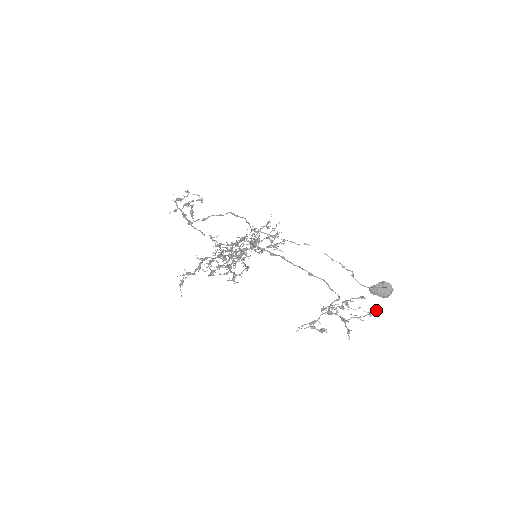
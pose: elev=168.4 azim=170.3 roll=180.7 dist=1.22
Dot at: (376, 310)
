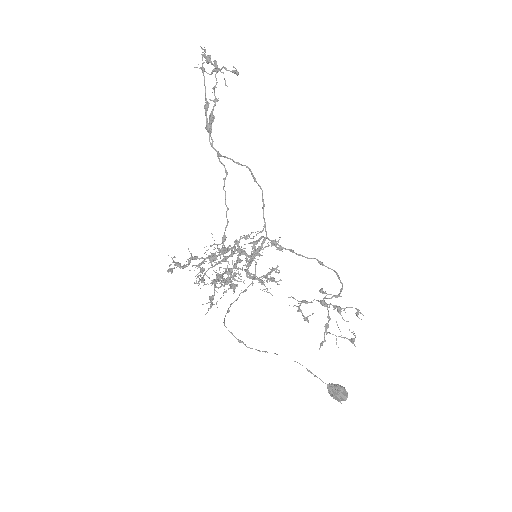
Dot at: occluded
